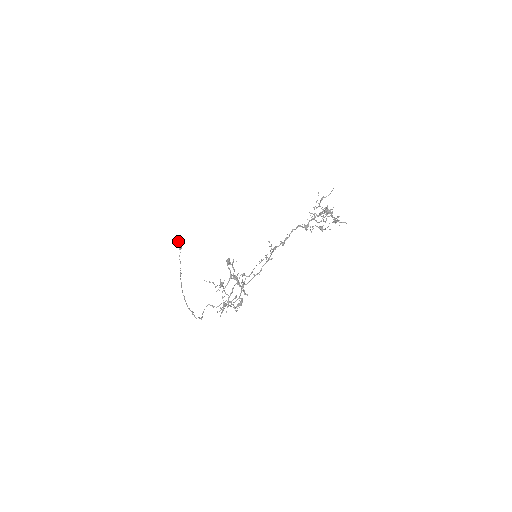
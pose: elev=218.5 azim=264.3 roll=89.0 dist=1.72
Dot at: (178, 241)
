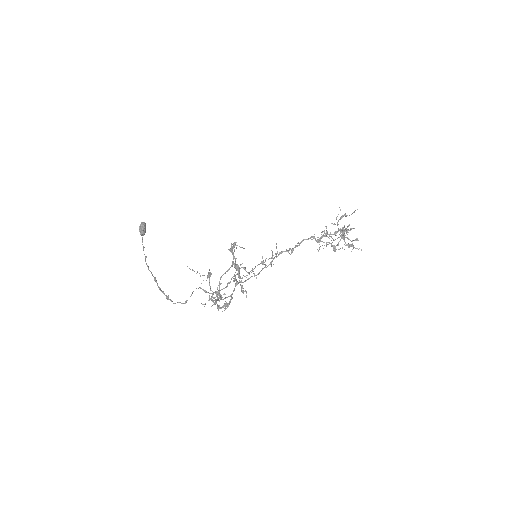
Dot at: (143, 225)
